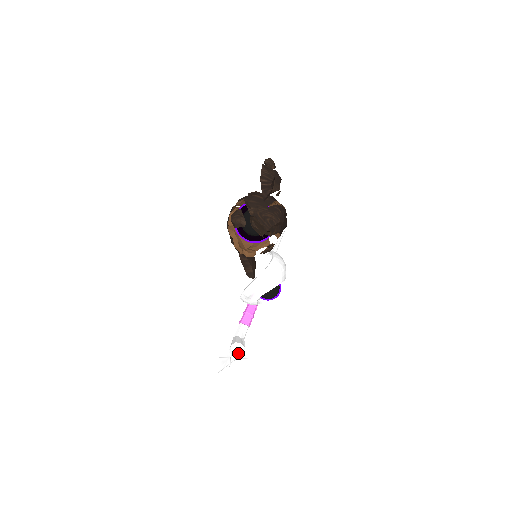
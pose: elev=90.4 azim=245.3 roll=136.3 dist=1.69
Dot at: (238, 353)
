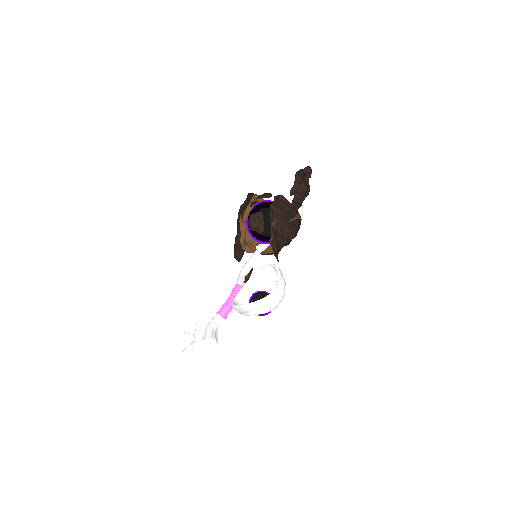
Dot at: (210, 347)
